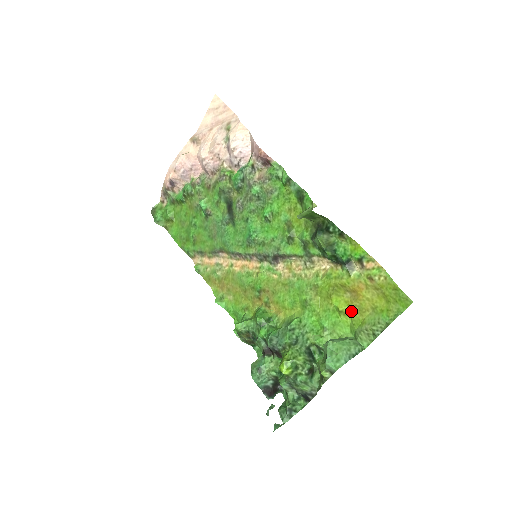
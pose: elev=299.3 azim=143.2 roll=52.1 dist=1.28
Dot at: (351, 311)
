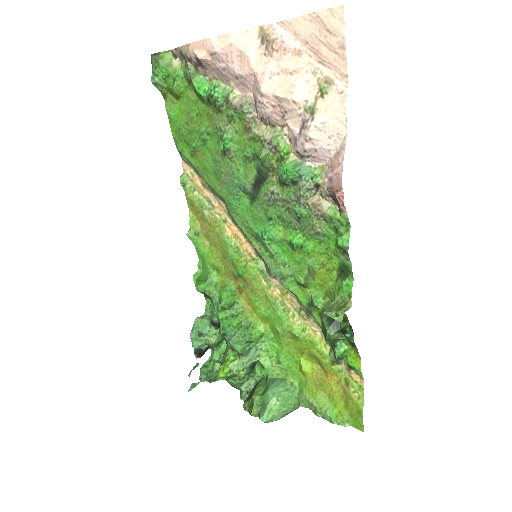
Dot at: (311, 378)
